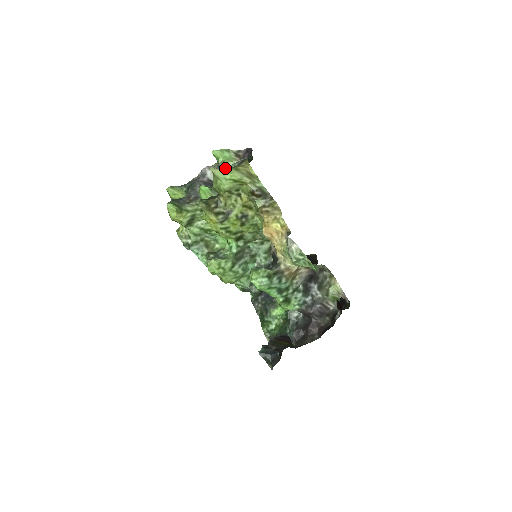
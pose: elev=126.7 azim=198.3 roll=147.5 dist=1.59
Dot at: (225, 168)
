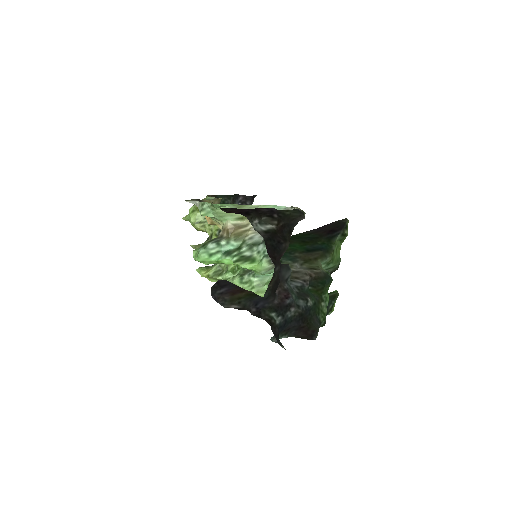
Dot at: occluded
